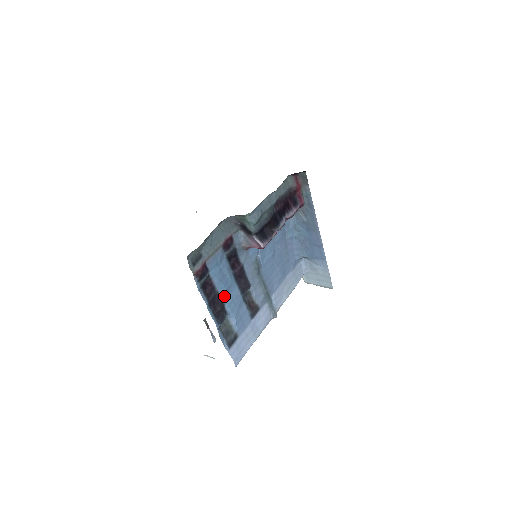
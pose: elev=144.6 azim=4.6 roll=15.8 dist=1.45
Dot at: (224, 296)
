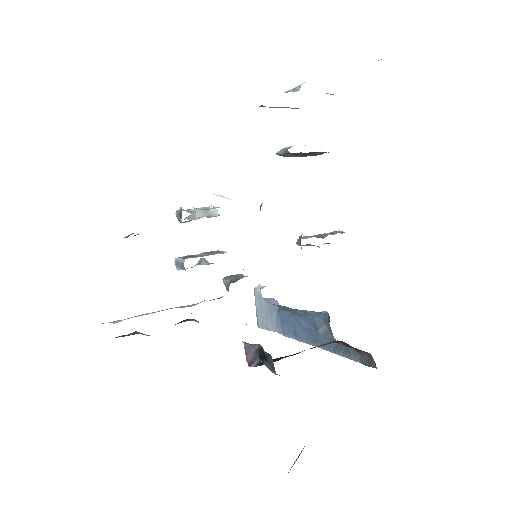
Dot at: occluded
